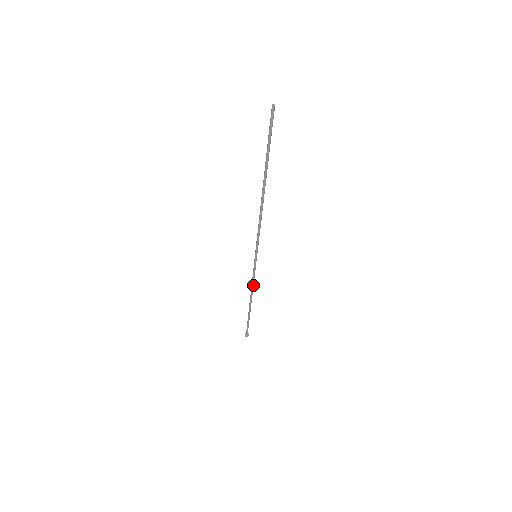
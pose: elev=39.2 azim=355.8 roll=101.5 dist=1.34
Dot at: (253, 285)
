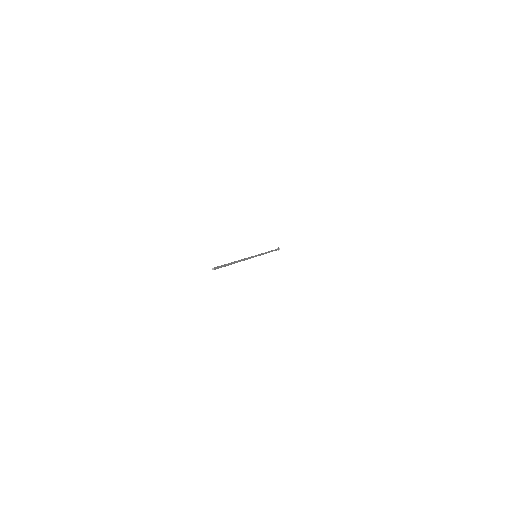
Dot at: occluded
